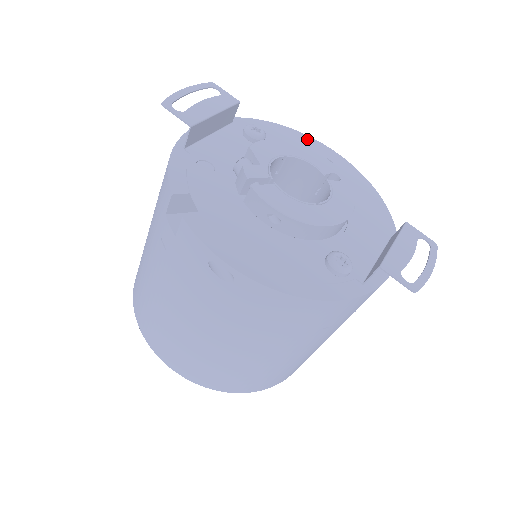
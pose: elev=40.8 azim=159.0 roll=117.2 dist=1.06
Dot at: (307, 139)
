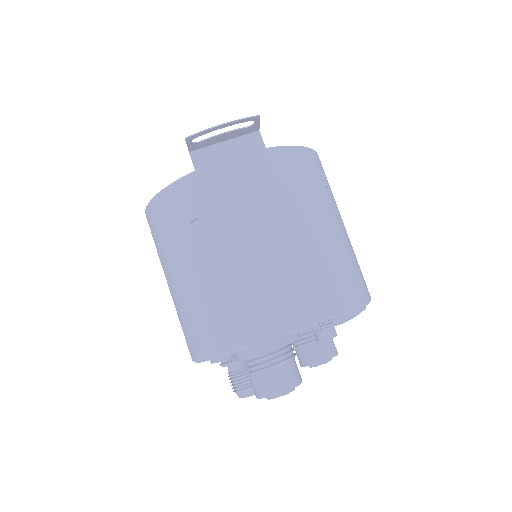
Dot at: occluded
